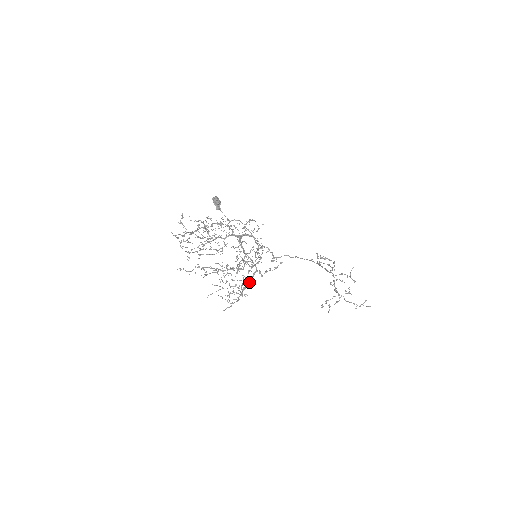
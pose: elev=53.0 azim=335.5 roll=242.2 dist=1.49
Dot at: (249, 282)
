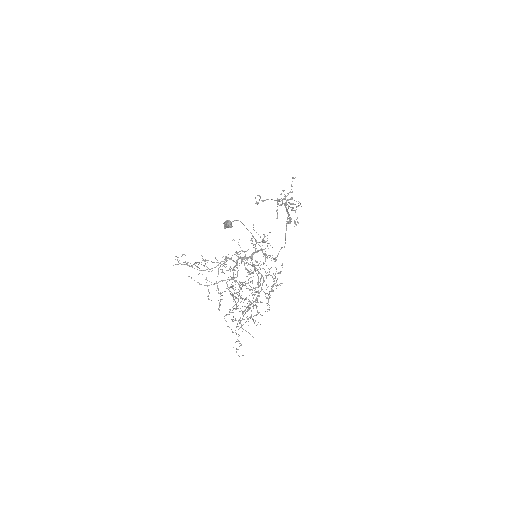
Dot at: occluded
